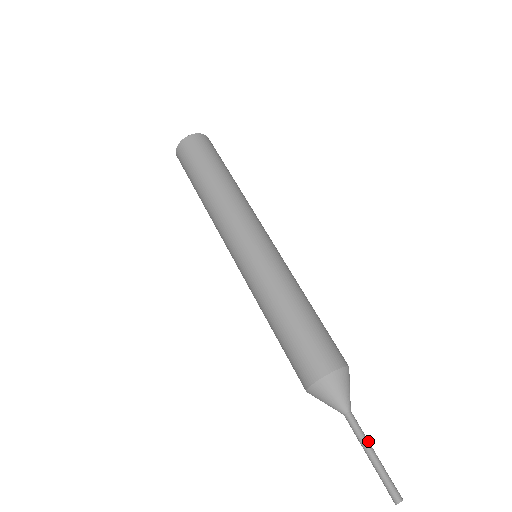
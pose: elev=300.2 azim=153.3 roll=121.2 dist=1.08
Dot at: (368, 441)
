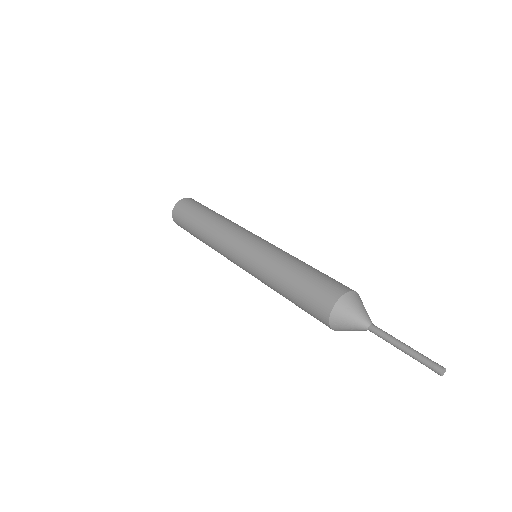
Dot at: (397, 340)
